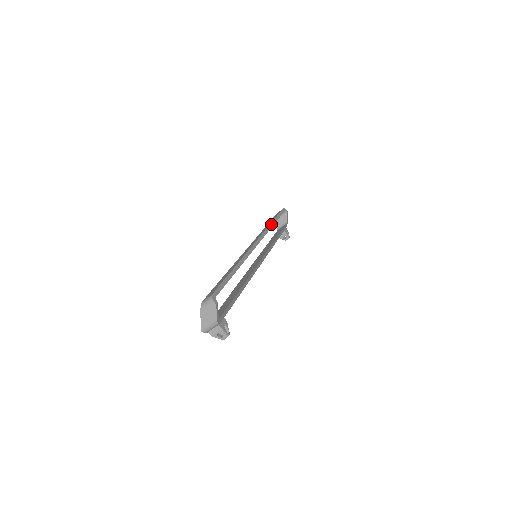
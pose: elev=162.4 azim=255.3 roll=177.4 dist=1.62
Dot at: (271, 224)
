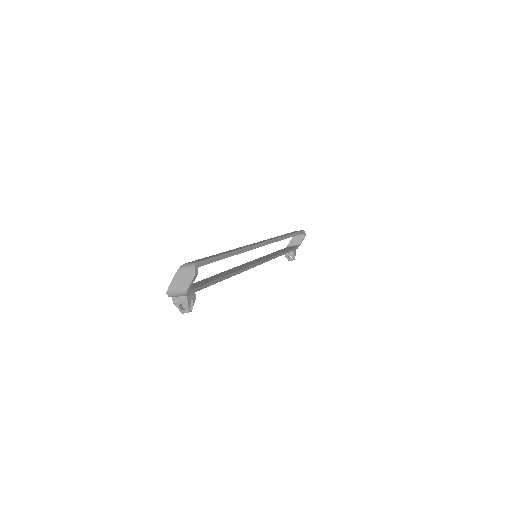
Dot at: (286, 236)
